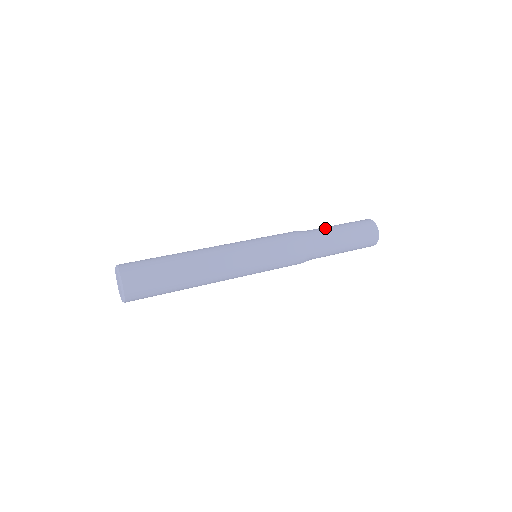
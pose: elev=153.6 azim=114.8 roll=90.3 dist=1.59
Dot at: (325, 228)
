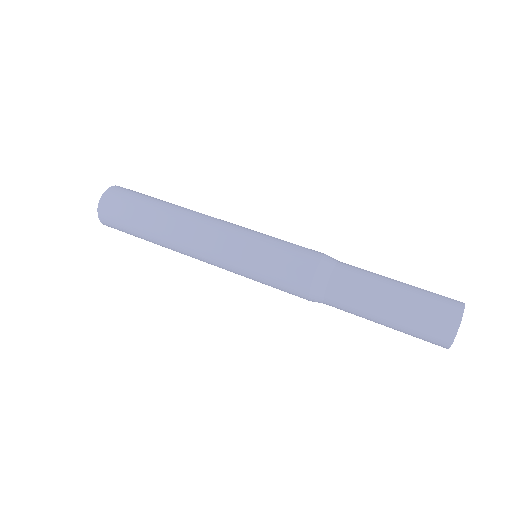
Dot at: (370, 272)
